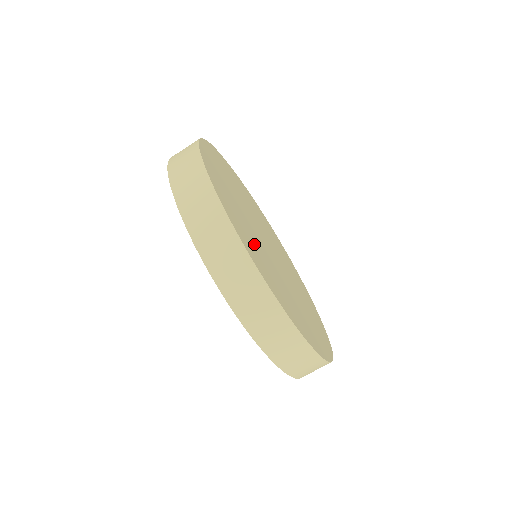
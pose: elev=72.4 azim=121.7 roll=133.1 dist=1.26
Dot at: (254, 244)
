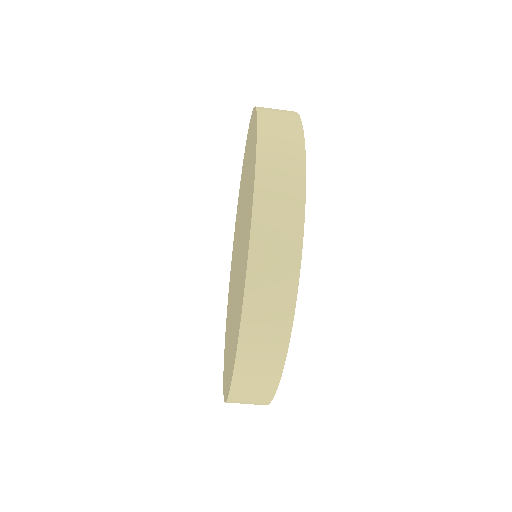
Dot at: occluded
